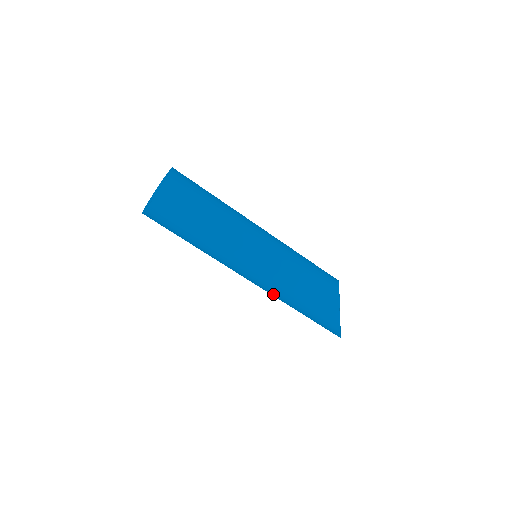
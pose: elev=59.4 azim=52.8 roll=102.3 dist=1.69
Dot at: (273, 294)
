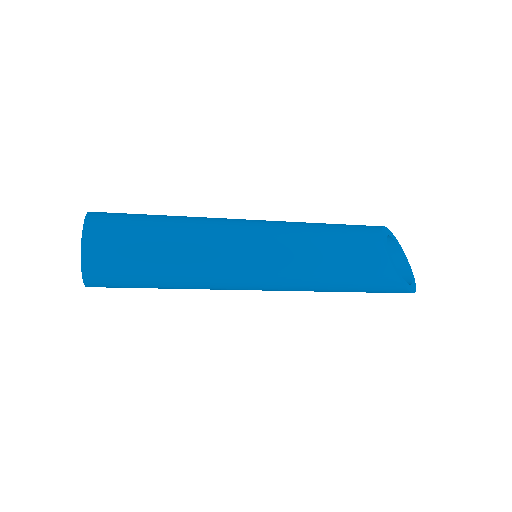
Dot at: occluded
